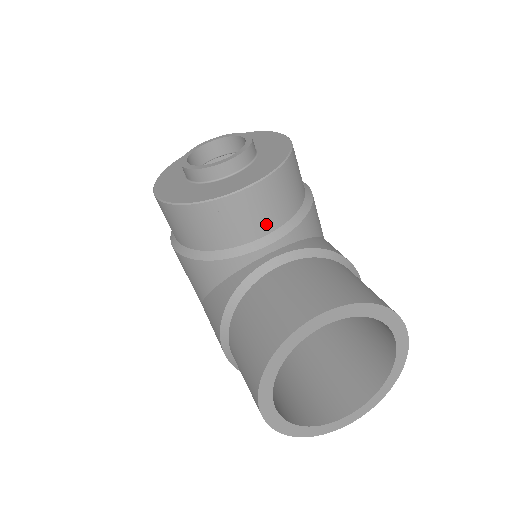
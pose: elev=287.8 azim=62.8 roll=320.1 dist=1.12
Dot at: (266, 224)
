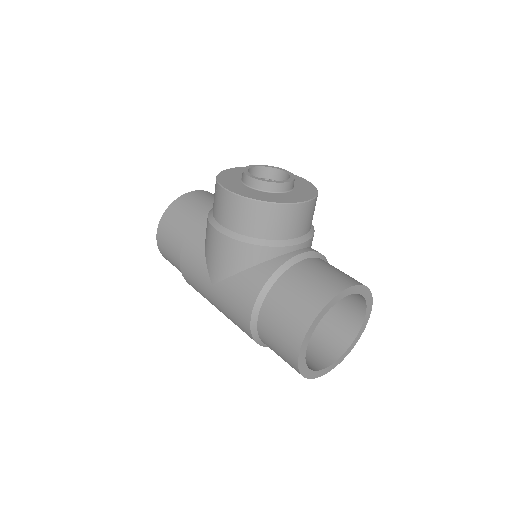
Dot at: (301, 230)
